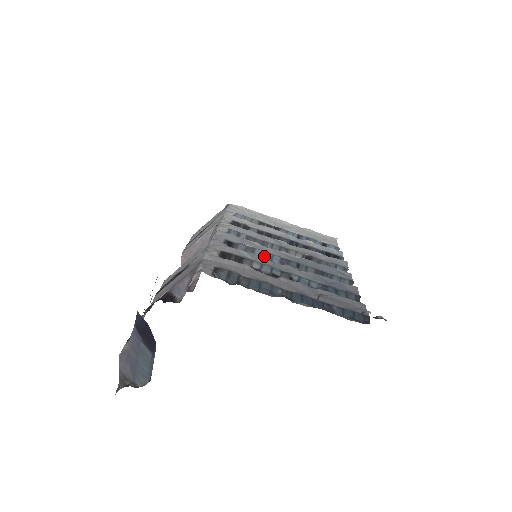
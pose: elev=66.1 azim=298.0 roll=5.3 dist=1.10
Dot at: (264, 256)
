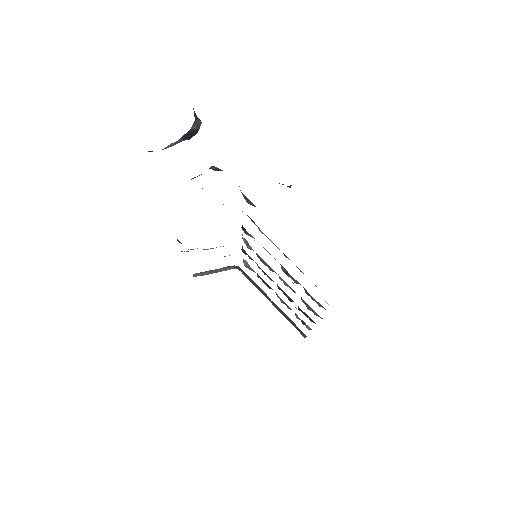
Dot at: occluded
